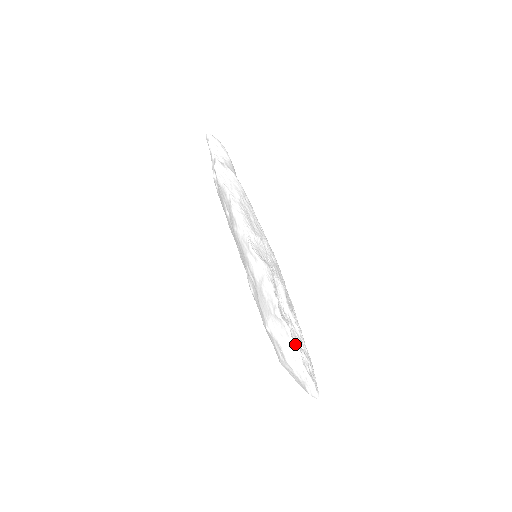
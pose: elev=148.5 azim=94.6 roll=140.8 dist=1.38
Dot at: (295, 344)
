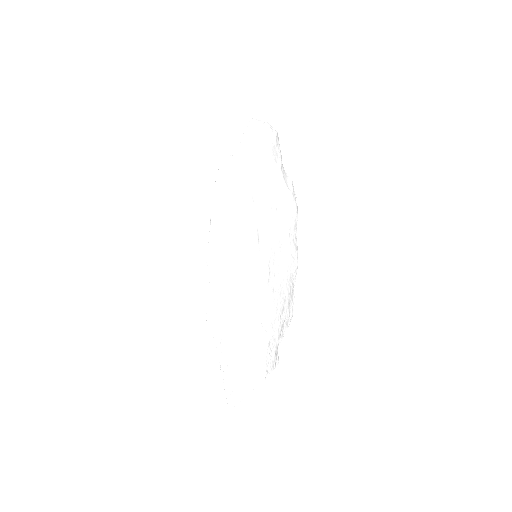
Dot at: occluded
